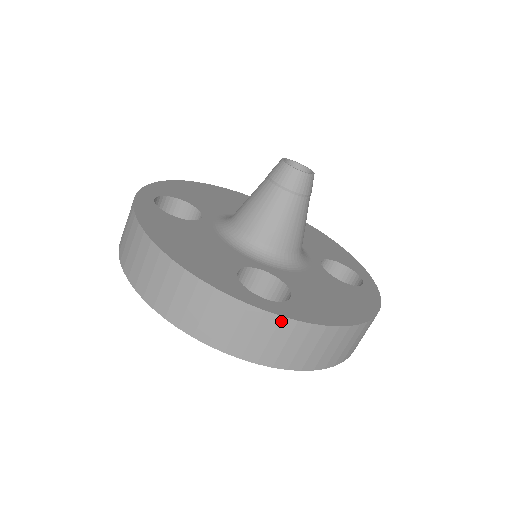
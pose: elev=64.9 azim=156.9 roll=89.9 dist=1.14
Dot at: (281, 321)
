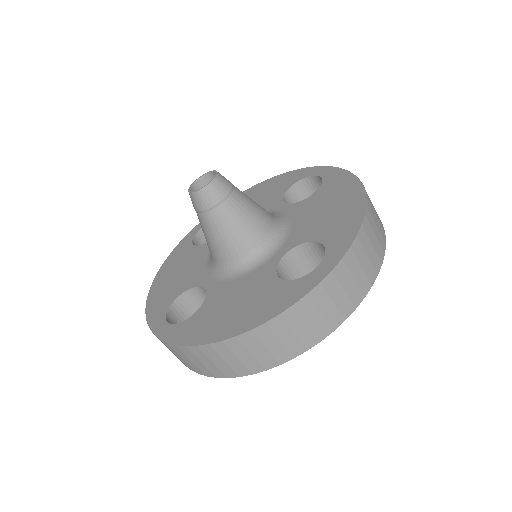
Dot at: (345, 261)
